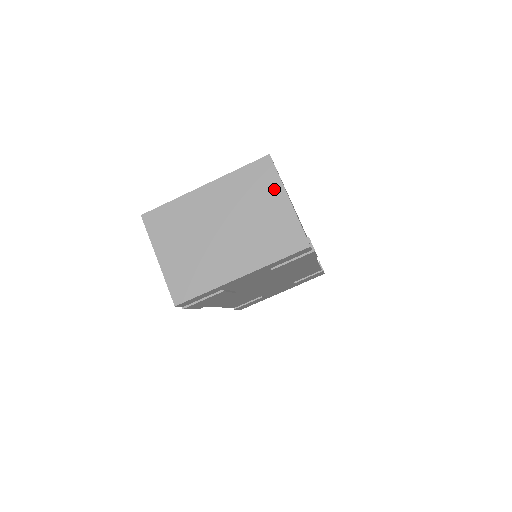
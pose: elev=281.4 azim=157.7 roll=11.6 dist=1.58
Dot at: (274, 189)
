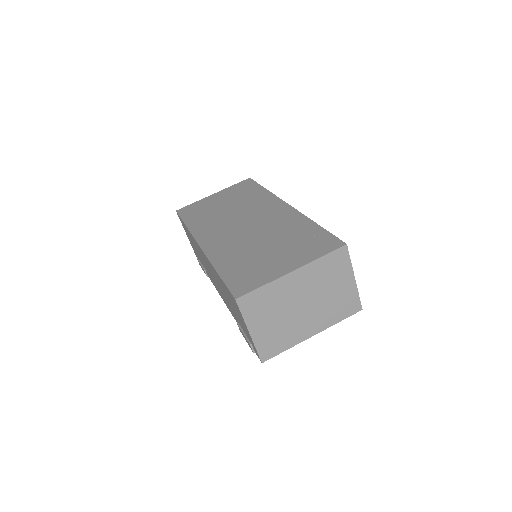
Dot at: (346, 271)
